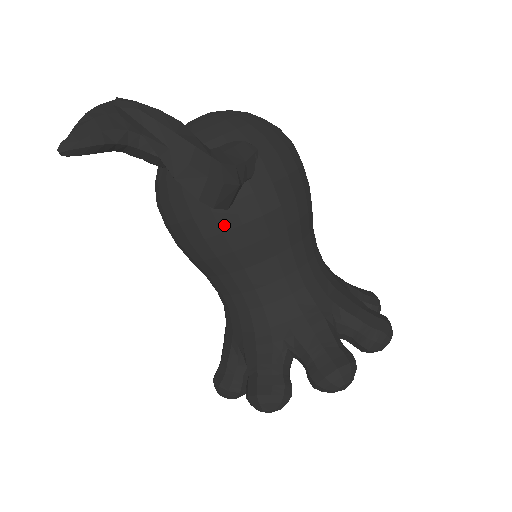
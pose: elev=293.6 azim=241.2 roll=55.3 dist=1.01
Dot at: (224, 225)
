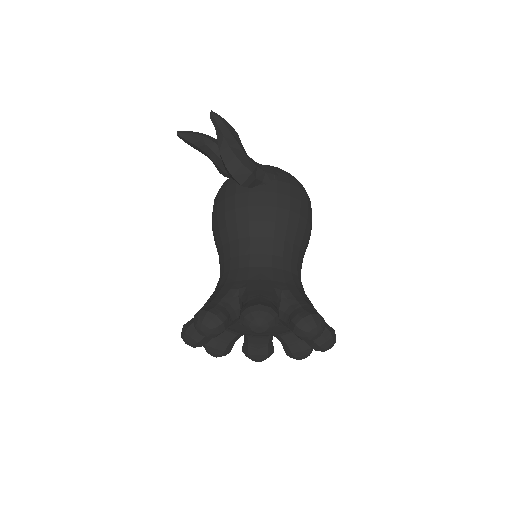
Dot at: (238, 204)
